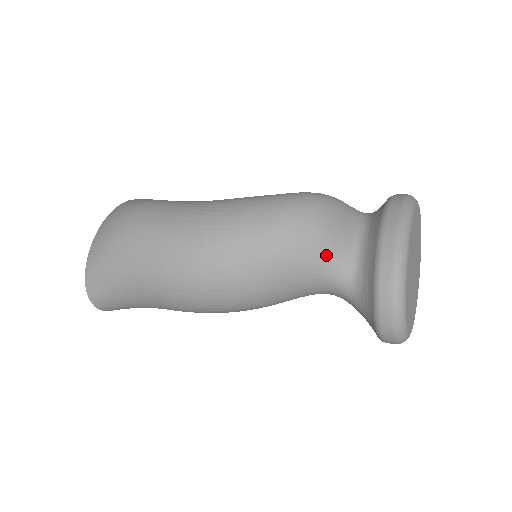
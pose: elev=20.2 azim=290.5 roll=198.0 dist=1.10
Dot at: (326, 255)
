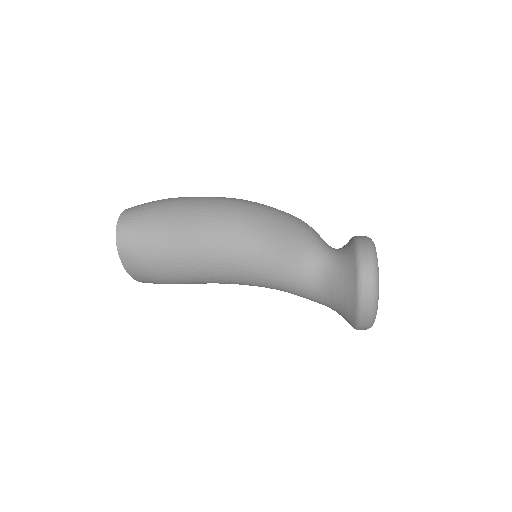
Dot at: (318, 237)
